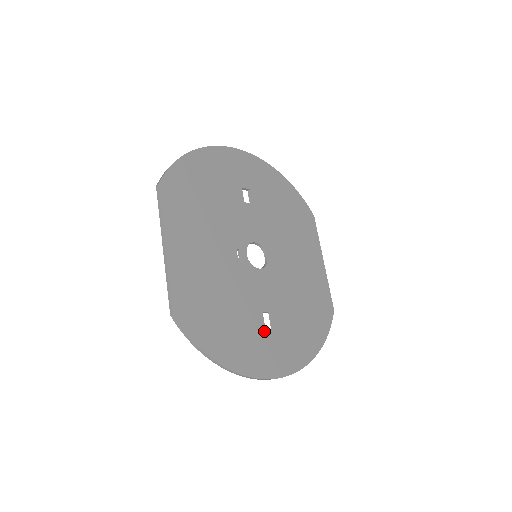
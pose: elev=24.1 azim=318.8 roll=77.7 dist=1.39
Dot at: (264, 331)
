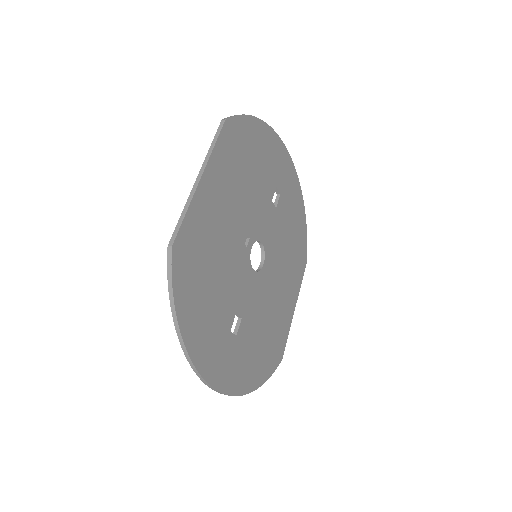
Dot at: (229, 332)
